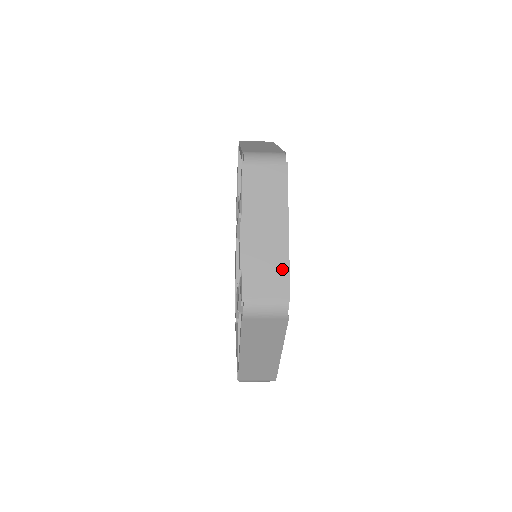
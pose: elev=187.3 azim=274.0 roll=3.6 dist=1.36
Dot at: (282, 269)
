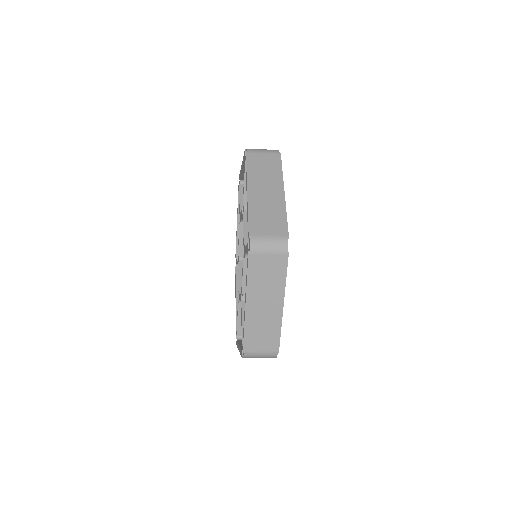
Dot at: (275, 333)
